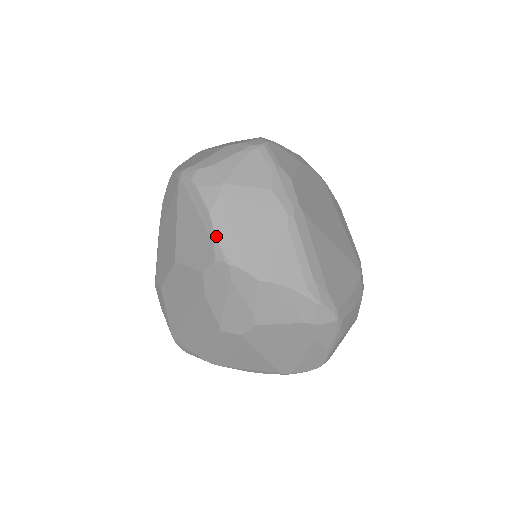
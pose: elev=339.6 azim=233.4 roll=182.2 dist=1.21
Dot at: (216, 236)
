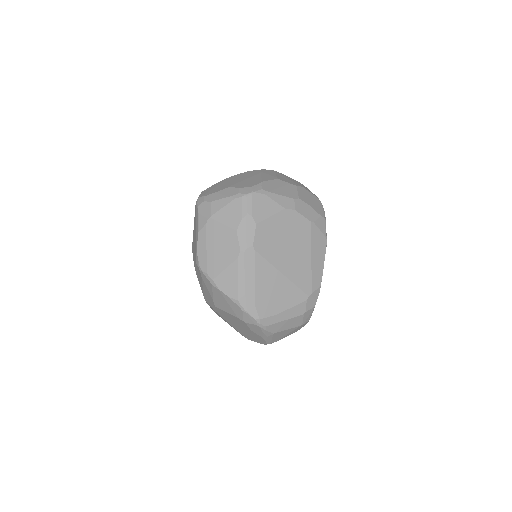
Dot at: (197, 249)
